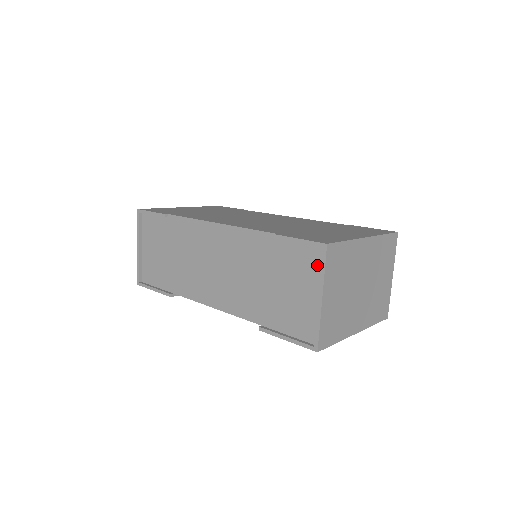
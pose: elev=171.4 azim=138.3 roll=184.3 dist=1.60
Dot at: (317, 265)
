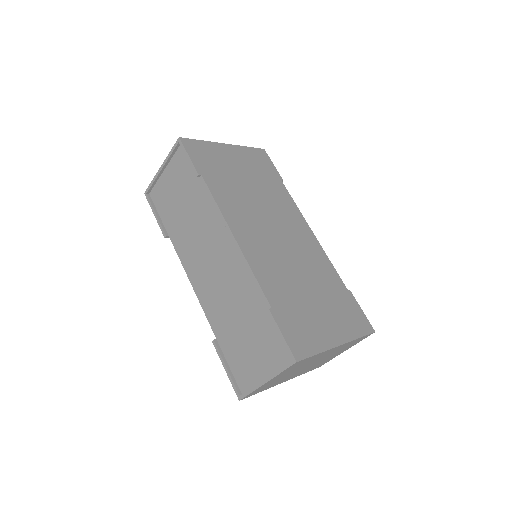
Dot at: (280, 360)
